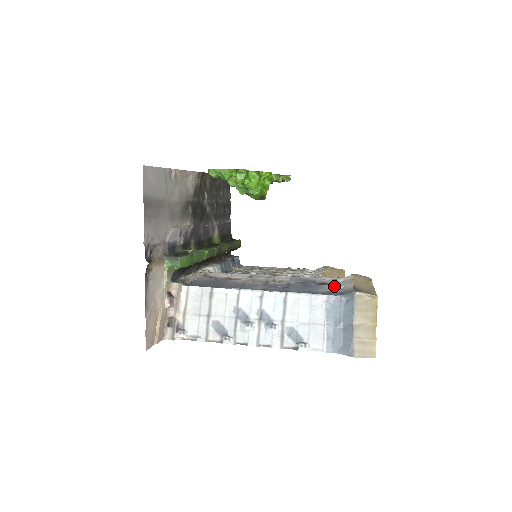
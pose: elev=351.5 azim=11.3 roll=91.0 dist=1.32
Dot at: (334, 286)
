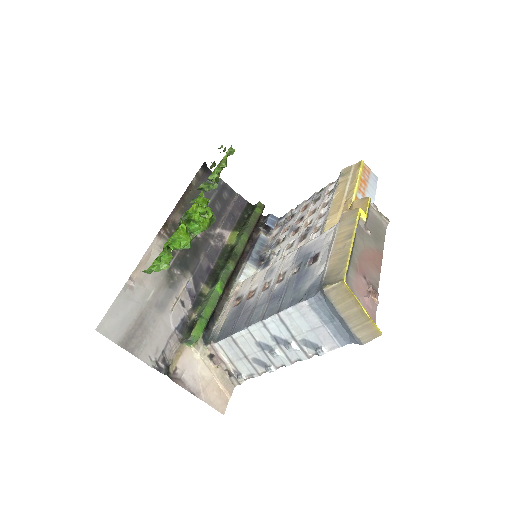
Dot at: (320, 263)
